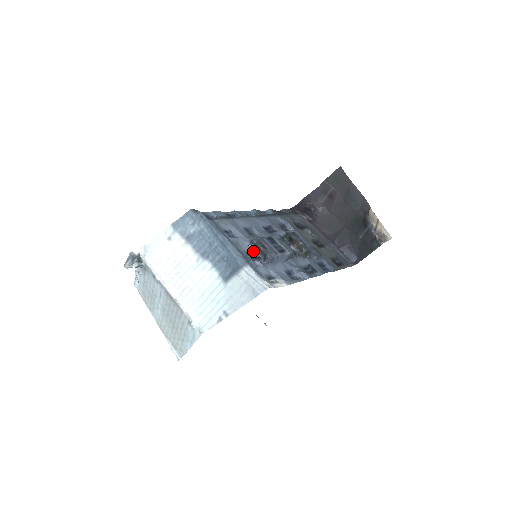
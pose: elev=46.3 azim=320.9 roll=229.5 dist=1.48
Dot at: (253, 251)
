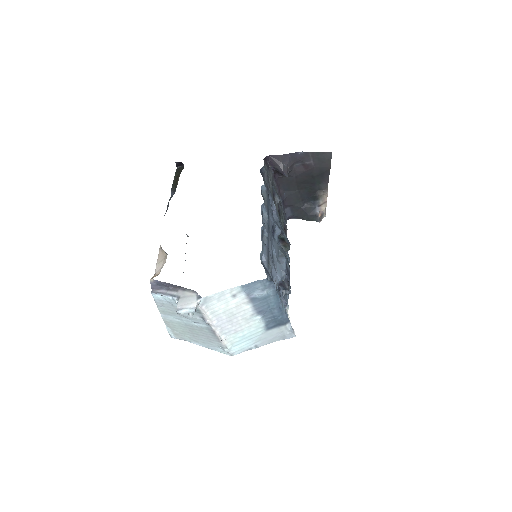
Dot at: occluded
